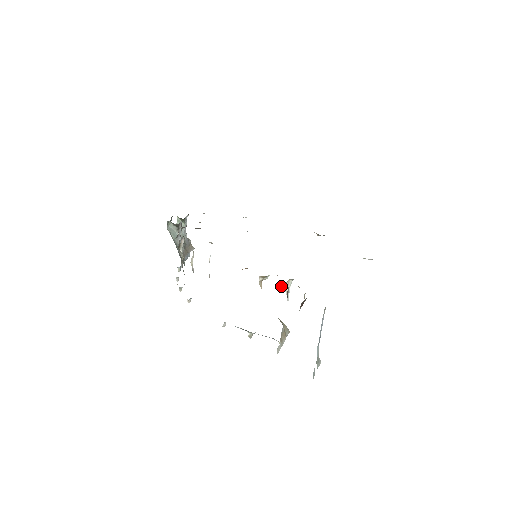
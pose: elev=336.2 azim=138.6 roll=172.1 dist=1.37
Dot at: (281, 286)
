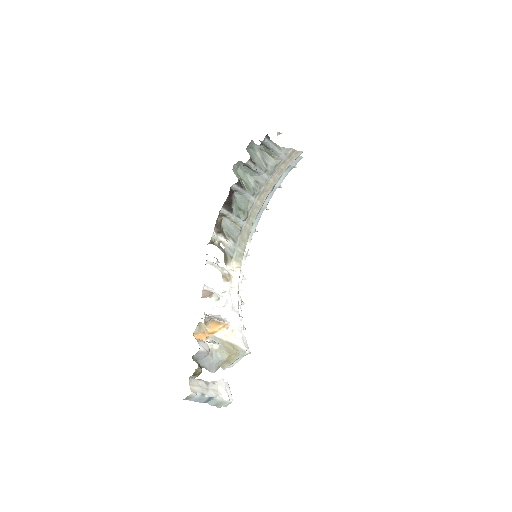
Dot at: (200, 345)
